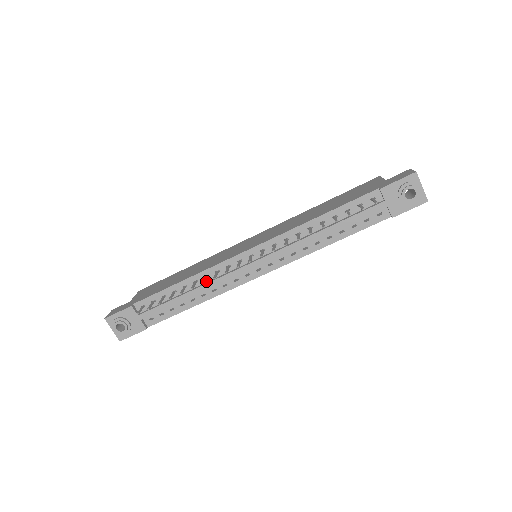
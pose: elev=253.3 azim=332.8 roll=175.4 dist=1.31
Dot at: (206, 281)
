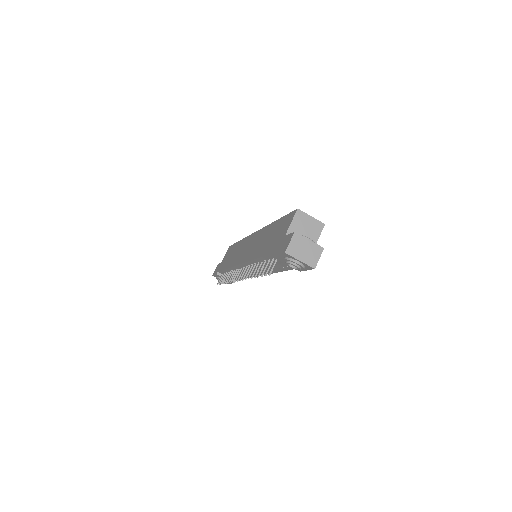
Dot at: occluded
